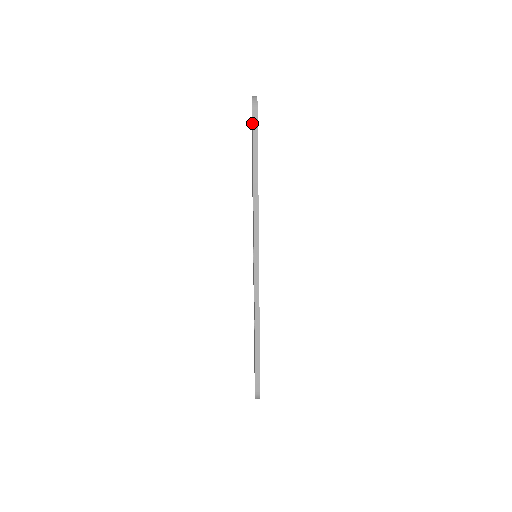
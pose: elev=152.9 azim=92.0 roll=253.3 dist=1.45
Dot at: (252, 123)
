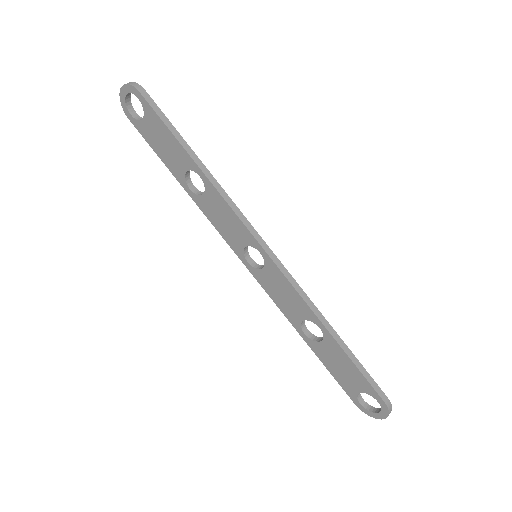
Dot at: (148, 106)
